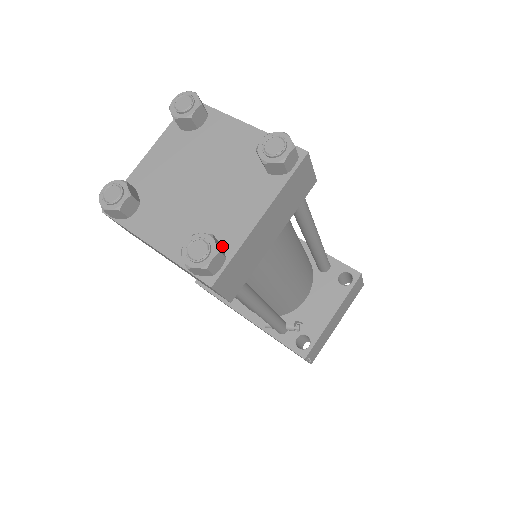
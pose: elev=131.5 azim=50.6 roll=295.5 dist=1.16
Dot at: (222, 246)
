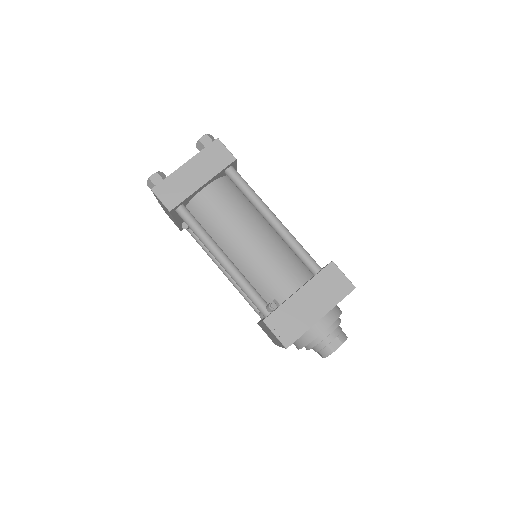
Dot at: occluded
